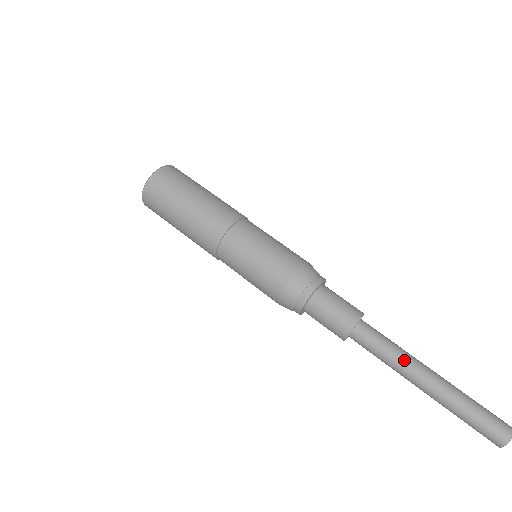
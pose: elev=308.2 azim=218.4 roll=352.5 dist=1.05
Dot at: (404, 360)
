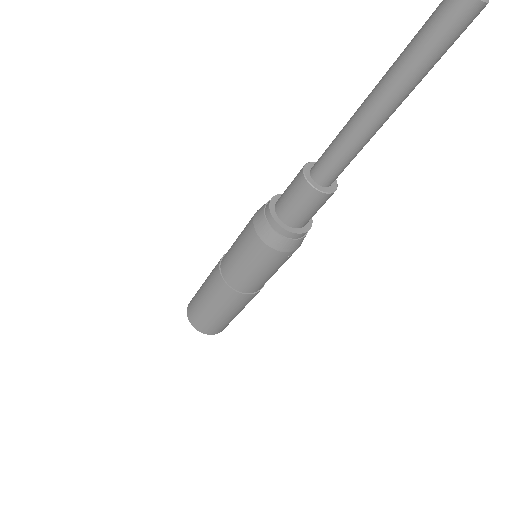
Dot at: occluded
